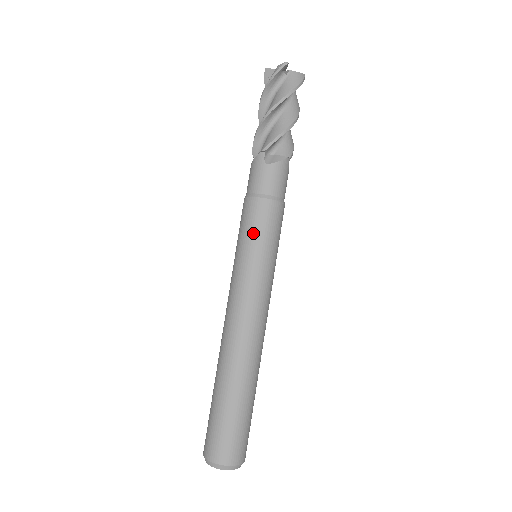
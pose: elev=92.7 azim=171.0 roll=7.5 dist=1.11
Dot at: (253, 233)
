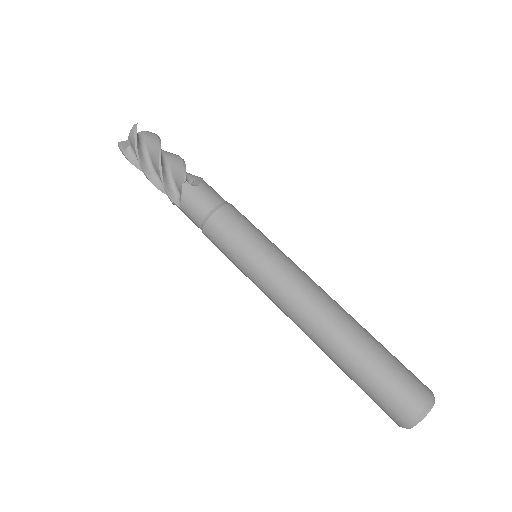
Dot at: (243, 232)
